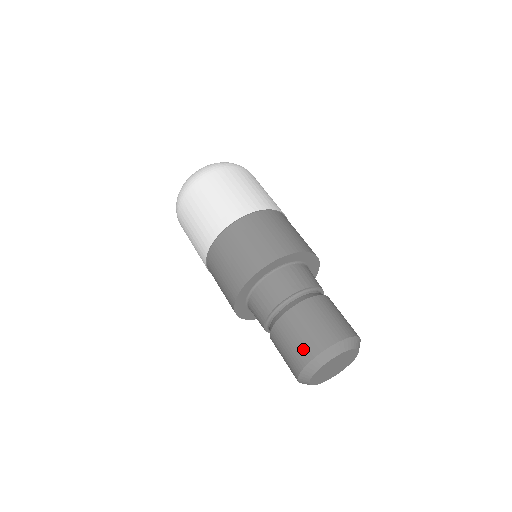
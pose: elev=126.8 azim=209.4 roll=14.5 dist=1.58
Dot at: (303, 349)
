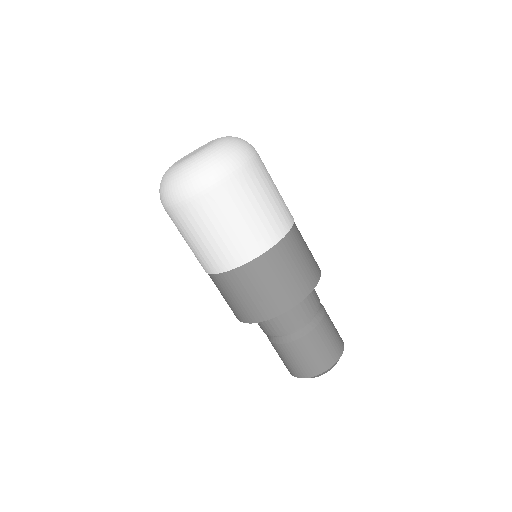
Dot at: (288, 368)
